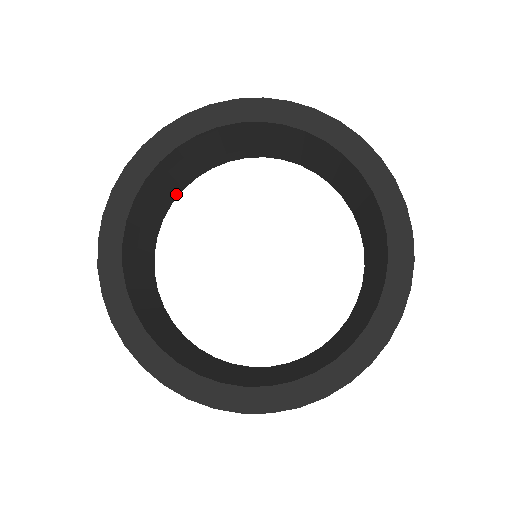
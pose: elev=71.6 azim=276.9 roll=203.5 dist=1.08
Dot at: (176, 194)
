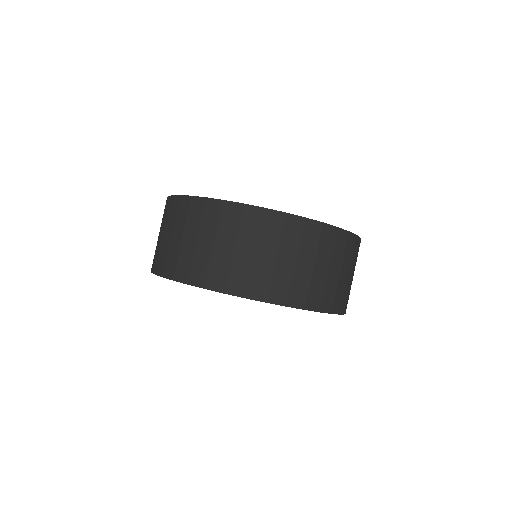
Dot at: occluded
